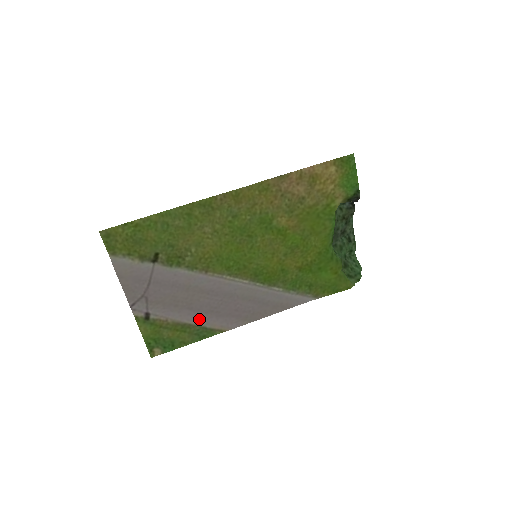
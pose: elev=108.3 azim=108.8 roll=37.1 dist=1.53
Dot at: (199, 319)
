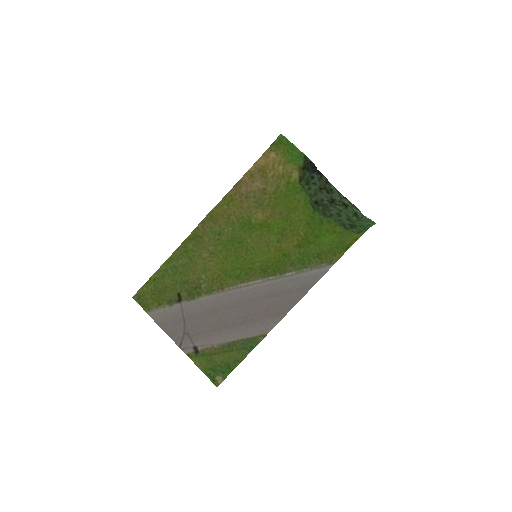
Dot at: (238, 333)
